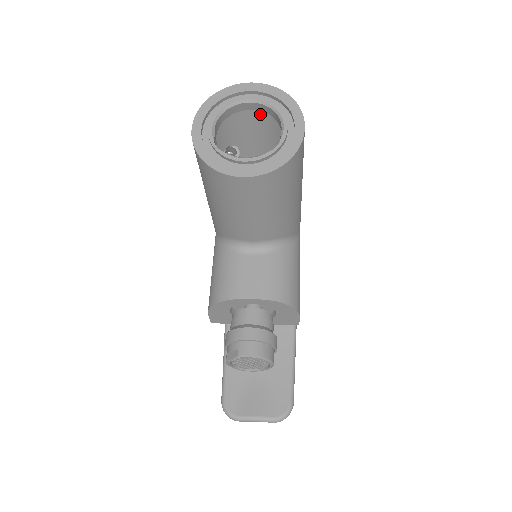
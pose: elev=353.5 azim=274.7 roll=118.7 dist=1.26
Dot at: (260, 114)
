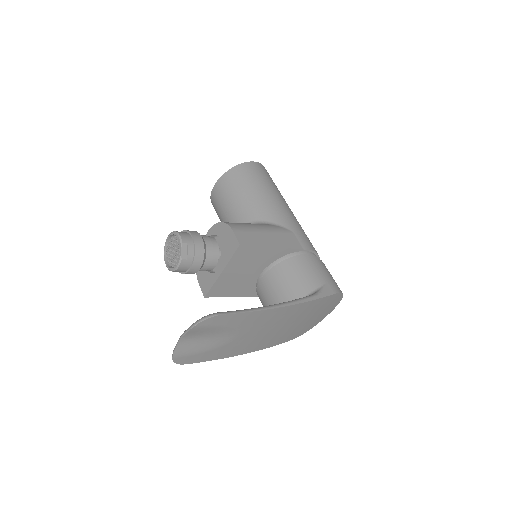
Dot at: occluded
